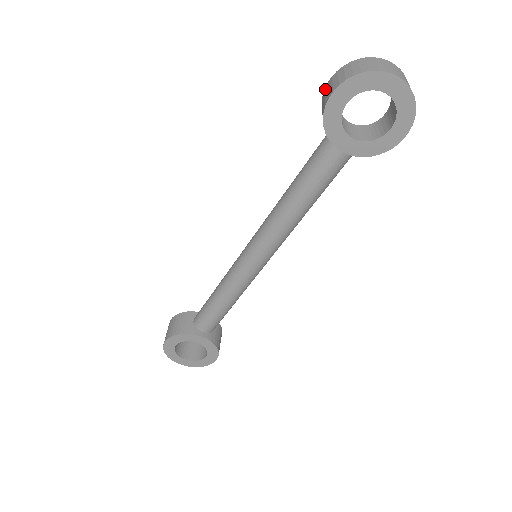
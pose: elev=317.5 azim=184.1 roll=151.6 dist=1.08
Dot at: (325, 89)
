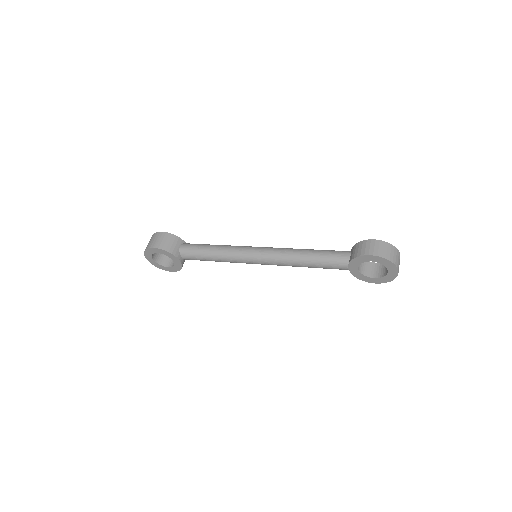
Dot at: (368, 241)
